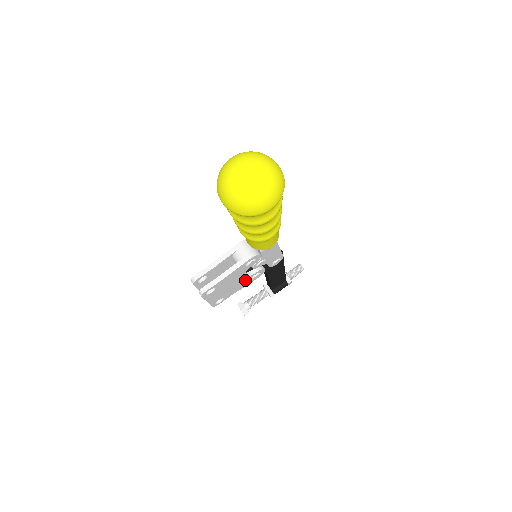
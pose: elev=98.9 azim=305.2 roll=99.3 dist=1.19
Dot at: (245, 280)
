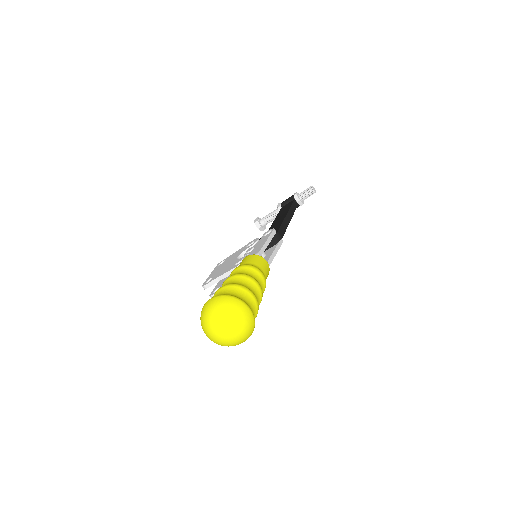
Dot at: occluded
